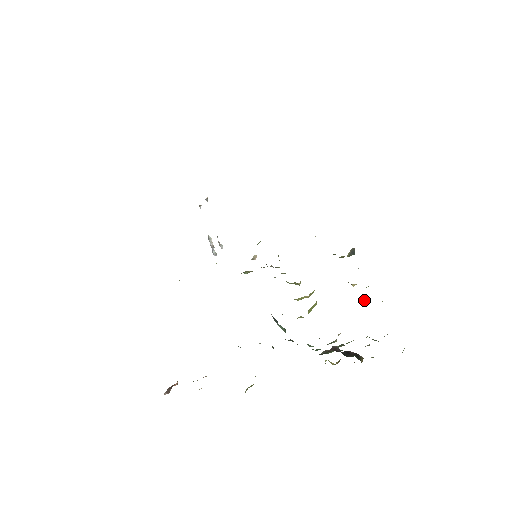
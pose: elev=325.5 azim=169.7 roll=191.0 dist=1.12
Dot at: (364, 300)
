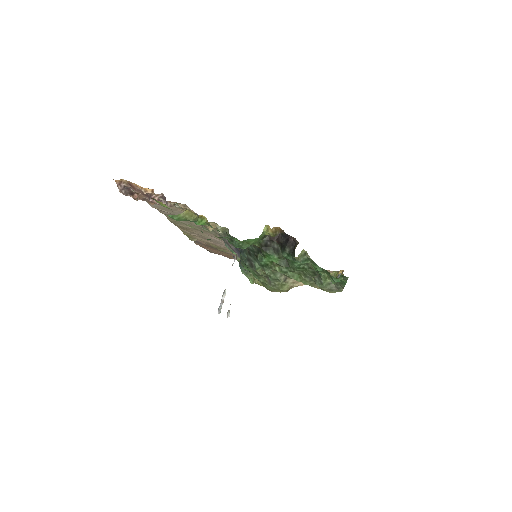
Dot at: occluded
